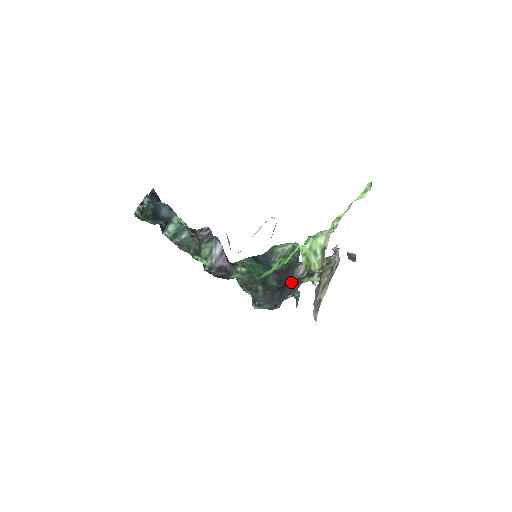
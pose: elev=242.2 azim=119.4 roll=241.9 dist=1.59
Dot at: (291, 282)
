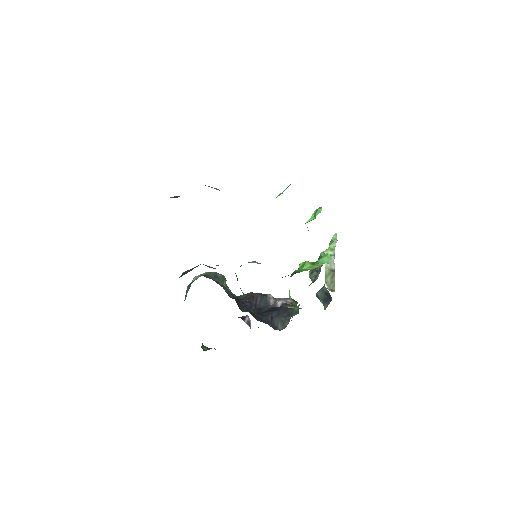
Dot at: (272, 308)
